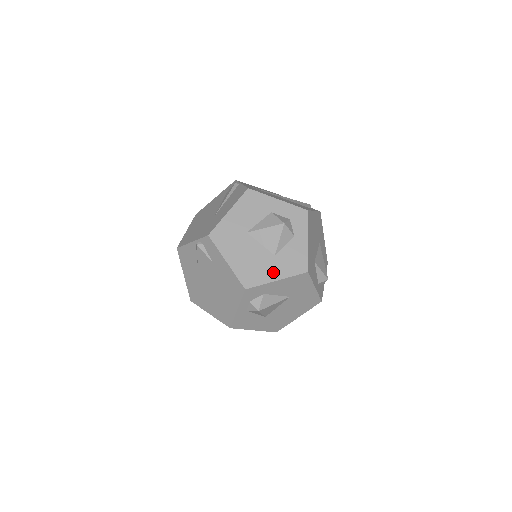
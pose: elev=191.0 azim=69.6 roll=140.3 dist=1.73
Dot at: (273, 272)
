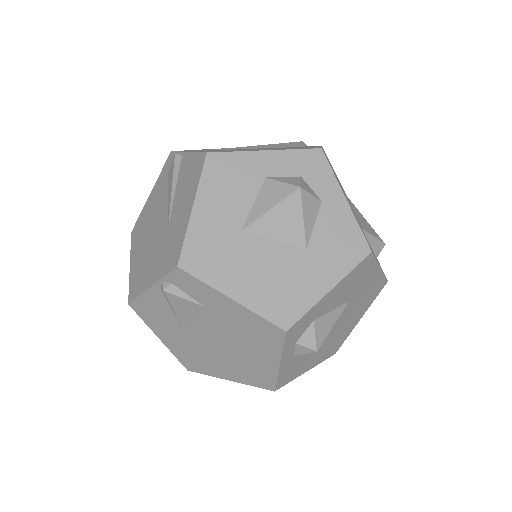
Dot at: (317, 279)
